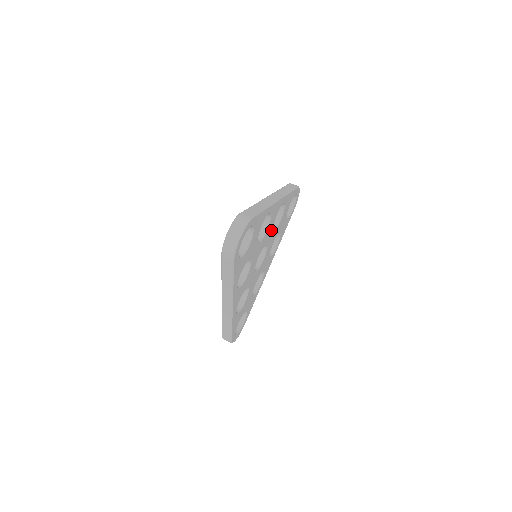
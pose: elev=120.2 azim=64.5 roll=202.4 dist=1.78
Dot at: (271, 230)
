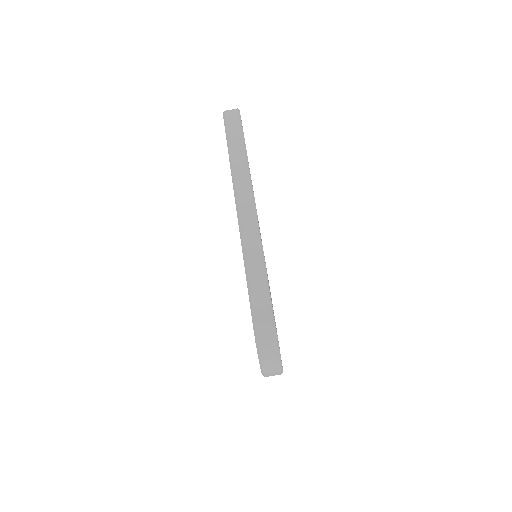
Dot at: occluded
